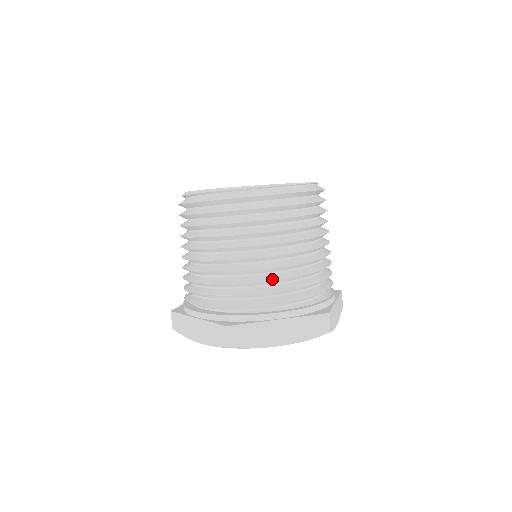
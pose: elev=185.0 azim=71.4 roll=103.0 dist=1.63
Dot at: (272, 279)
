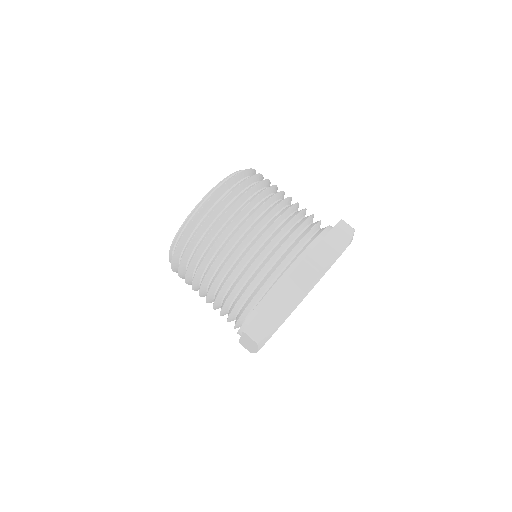
Dot at: (244, 273)
